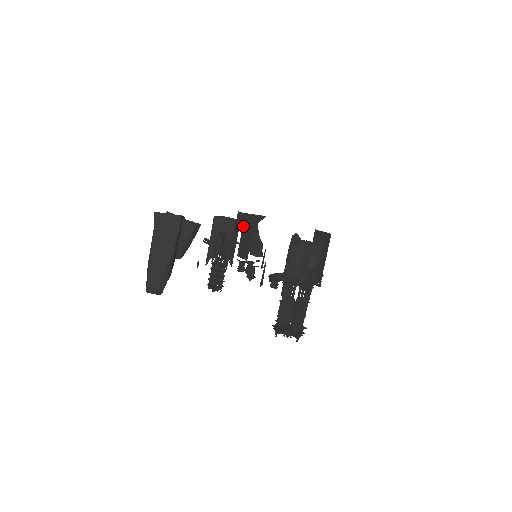
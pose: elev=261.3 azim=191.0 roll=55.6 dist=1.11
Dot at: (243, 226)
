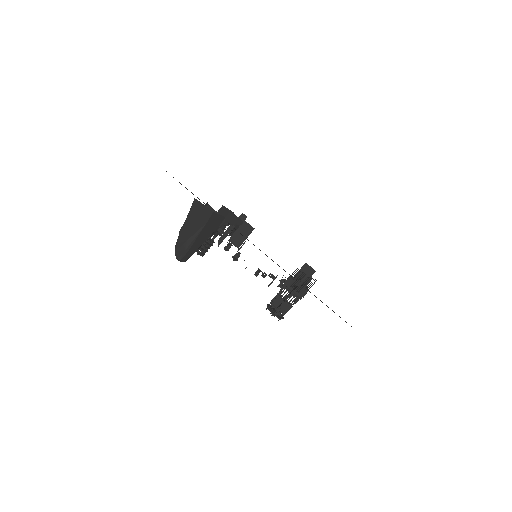
Dot at: (242, 224)
